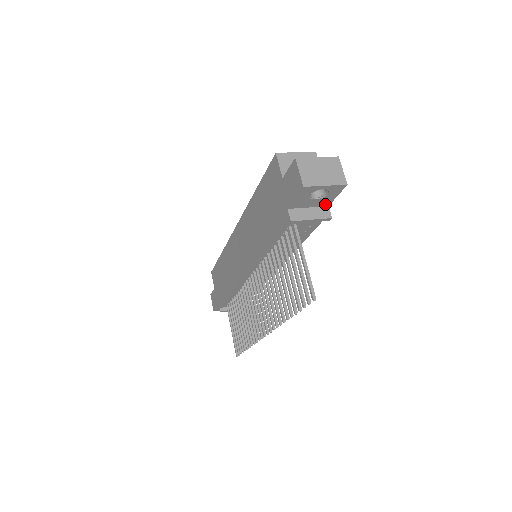
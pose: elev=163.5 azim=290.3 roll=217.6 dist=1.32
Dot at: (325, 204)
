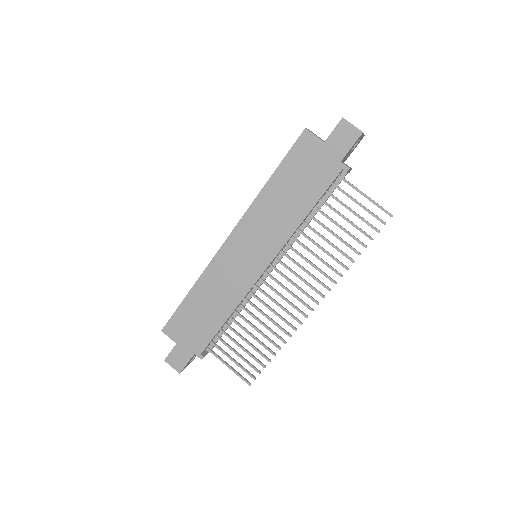
Dot at: occluded
